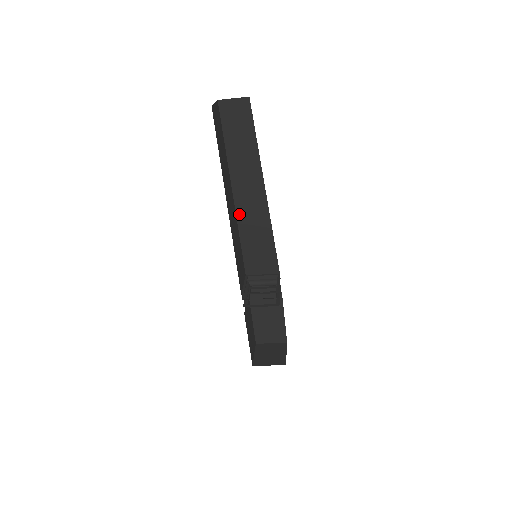
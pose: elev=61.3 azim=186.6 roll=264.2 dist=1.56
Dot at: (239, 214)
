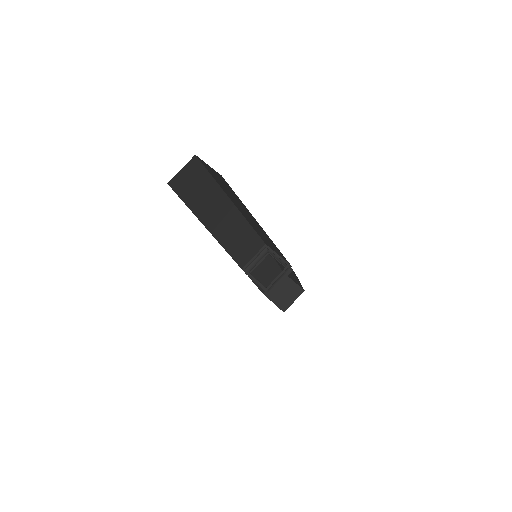
Dot at: (247, 219)
